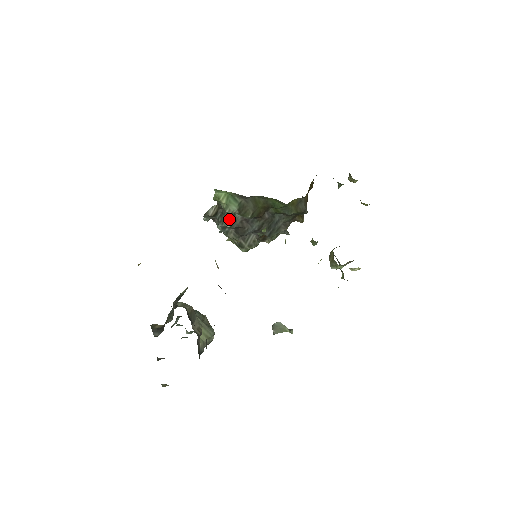
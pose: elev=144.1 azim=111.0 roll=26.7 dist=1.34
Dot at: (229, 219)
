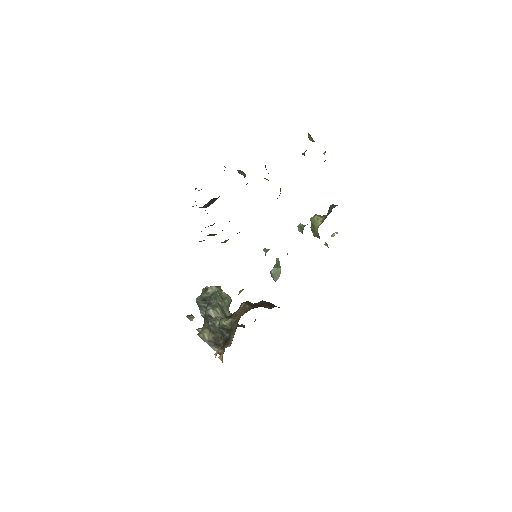
Dot at: occluded
